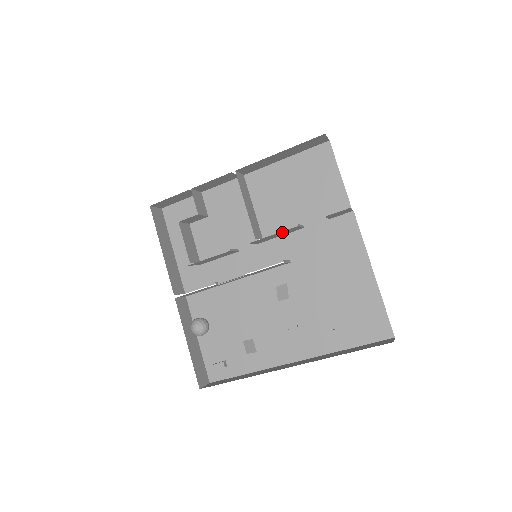
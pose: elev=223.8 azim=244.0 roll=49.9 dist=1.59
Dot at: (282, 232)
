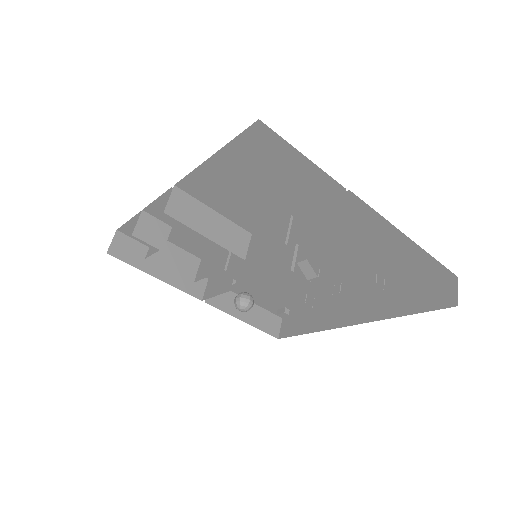
Dot at: (270, 245)
